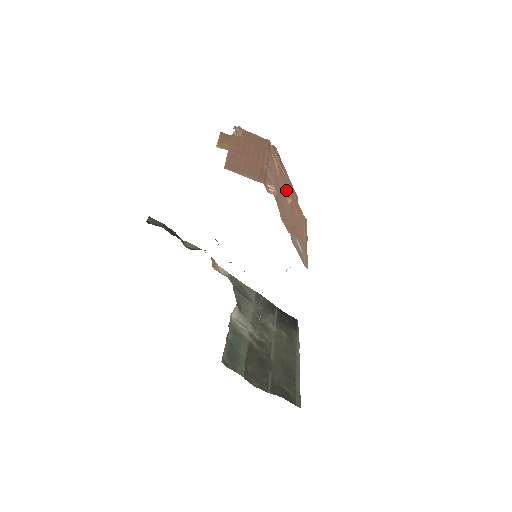
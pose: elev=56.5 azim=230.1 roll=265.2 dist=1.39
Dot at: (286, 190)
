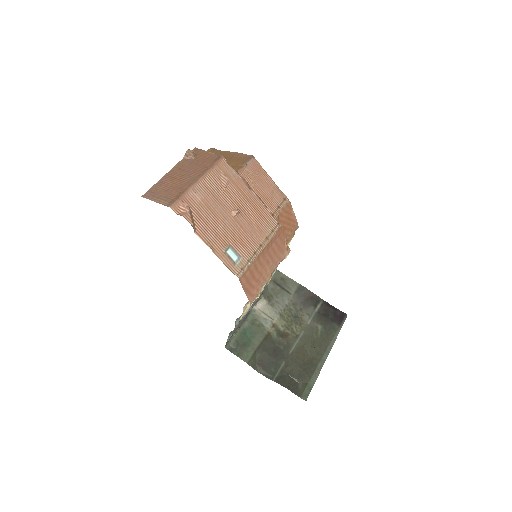
Dot at: (237, 202)
